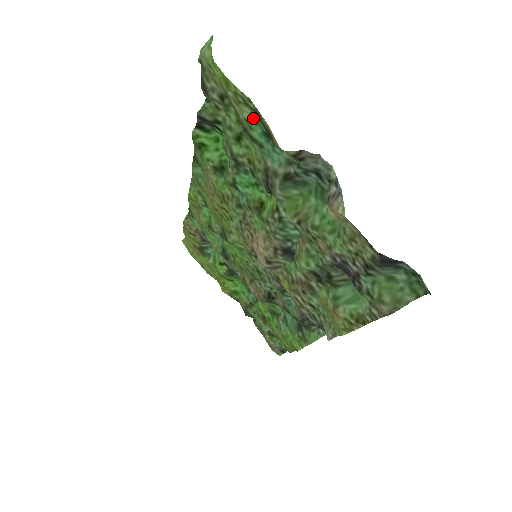
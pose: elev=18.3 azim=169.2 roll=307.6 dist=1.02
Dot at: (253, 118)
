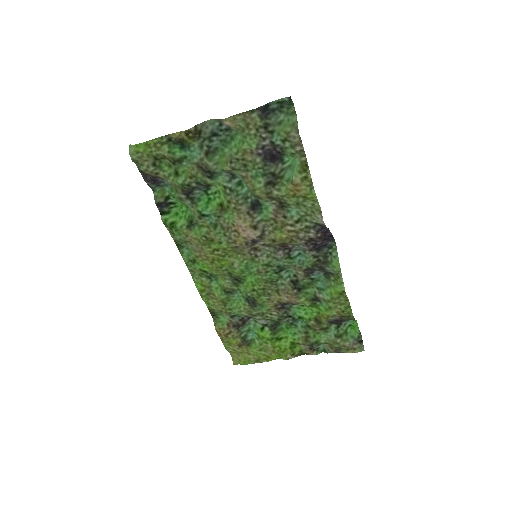
Dot at: (170, 147)
